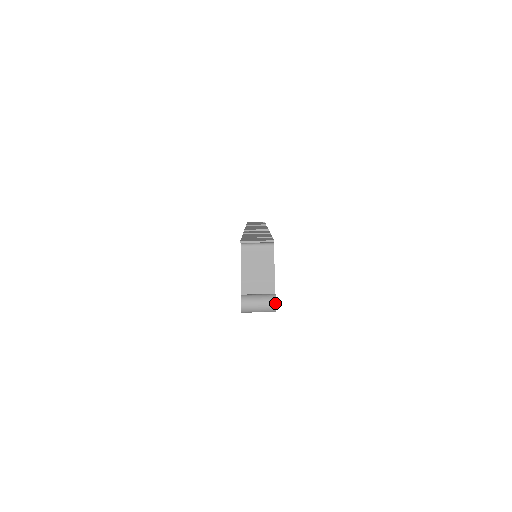
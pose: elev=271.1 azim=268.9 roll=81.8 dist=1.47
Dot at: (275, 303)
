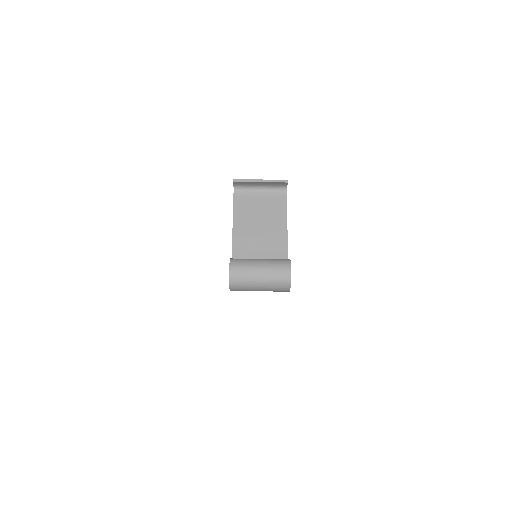
Dot at: (289, 271)
